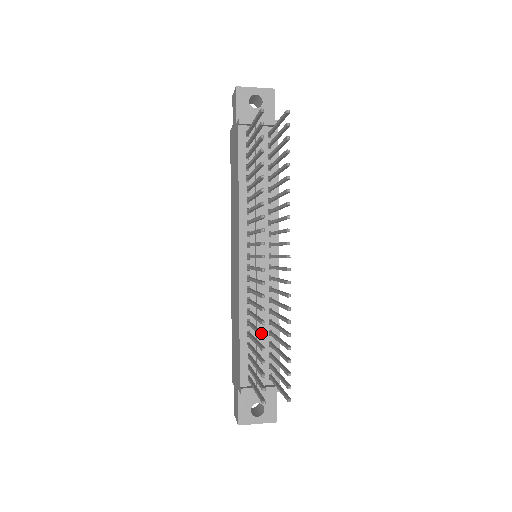
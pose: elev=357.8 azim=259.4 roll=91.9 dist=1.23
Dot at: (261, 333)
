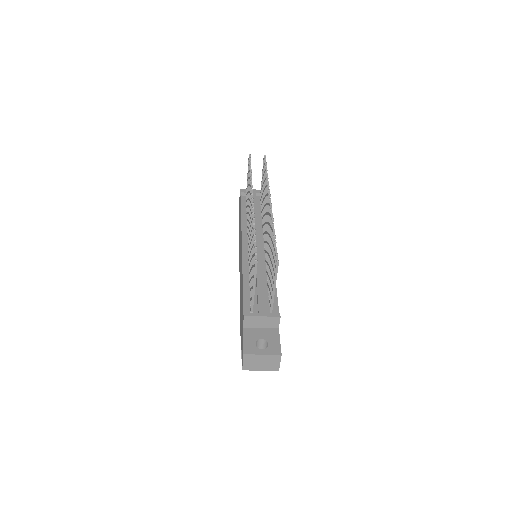
Dot at: (253, 232)
